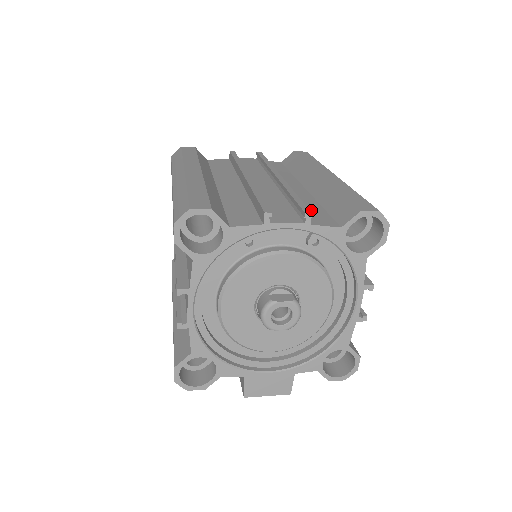
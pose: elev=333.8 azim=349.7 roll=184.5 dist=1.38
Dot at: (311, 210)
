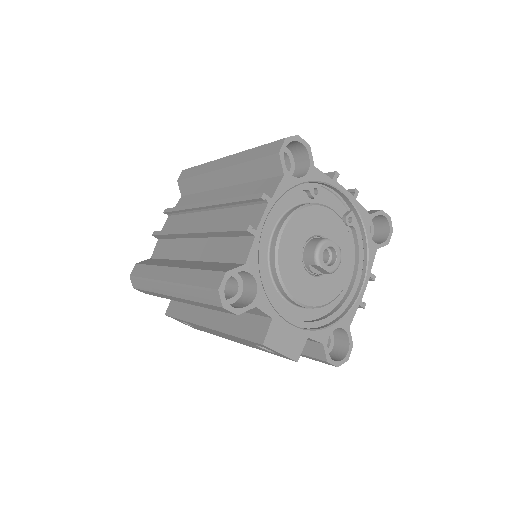
Dot at: occluded
